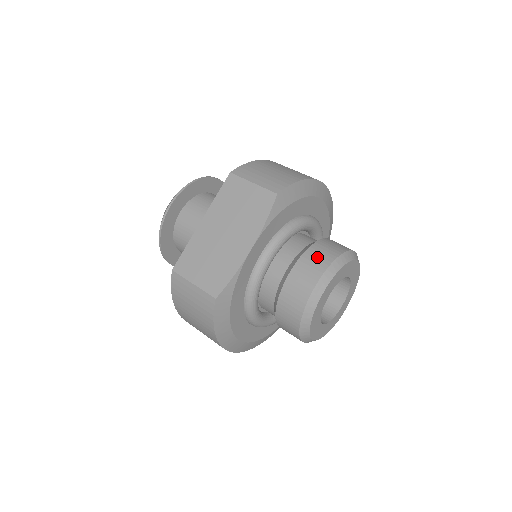
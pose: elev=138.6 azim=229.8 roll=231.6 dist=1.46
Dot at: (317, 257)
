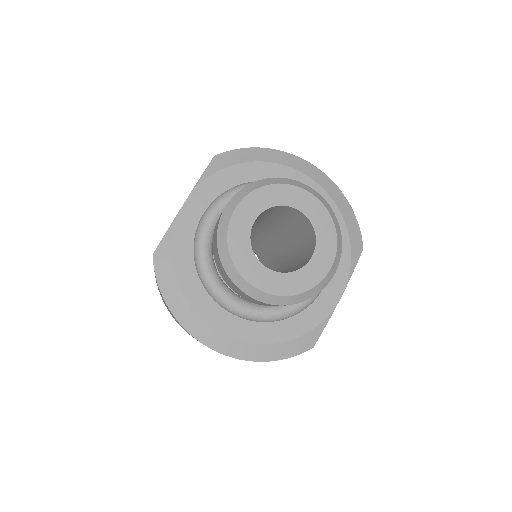
Dot at: occluded
